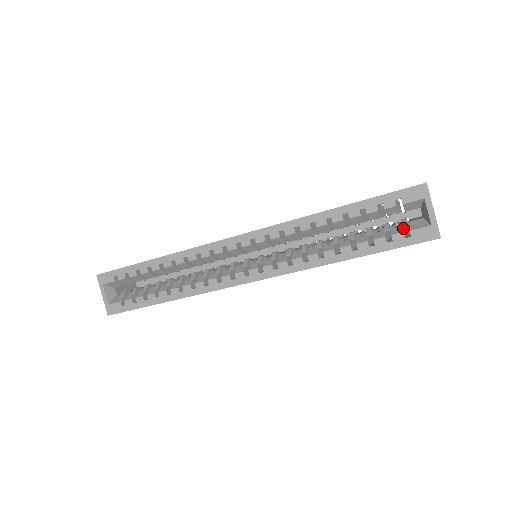
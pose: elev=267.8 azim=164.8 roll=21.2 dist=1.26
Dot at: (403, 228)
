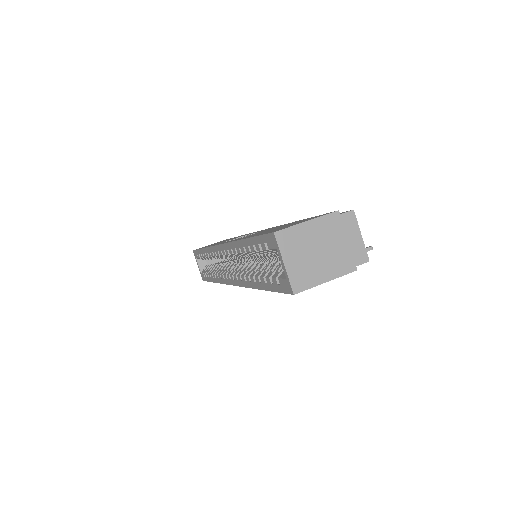
Dot at: occluded
